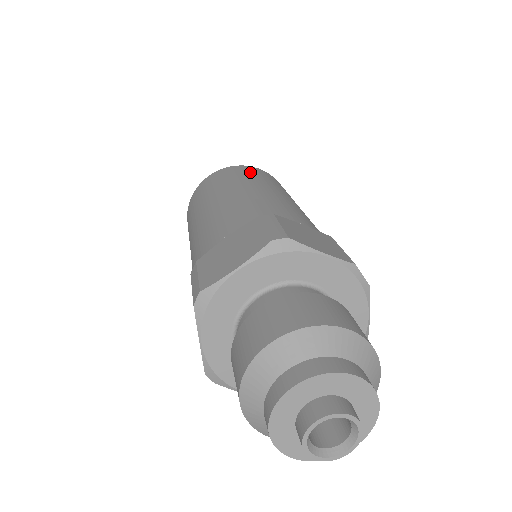
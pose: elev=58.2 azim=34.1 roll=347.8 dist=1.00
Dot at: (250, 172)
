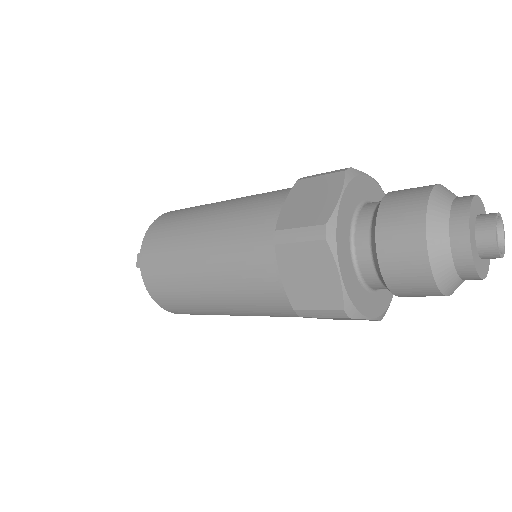
Dot at: occluded
